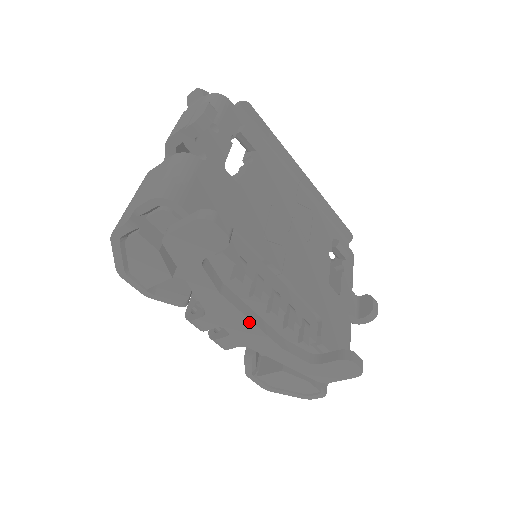
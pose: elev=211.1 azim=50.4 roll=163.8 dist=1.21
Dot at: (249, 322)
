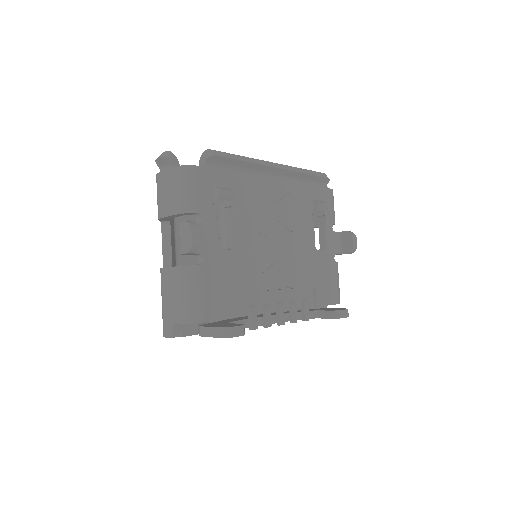
Dot at: occluded
